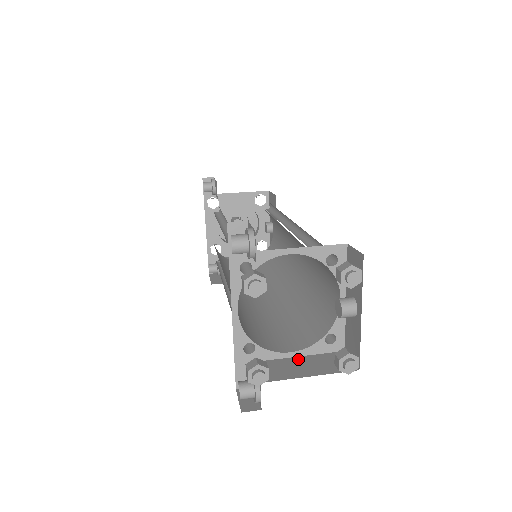
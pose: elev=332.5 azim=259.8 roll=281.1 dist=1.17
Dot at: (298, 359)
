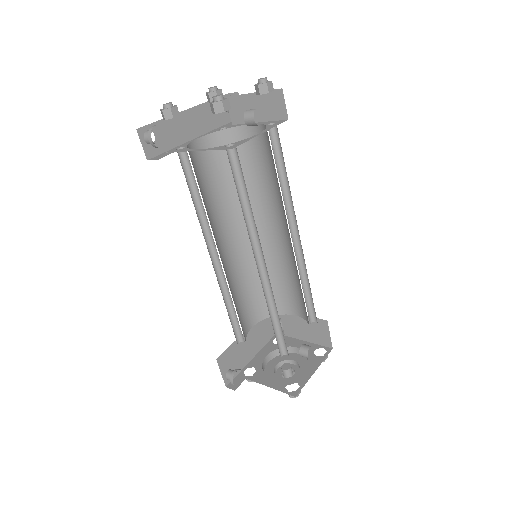
Dot at: occluded
